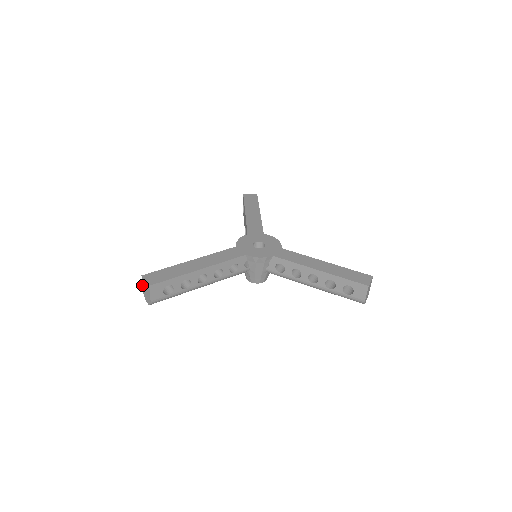
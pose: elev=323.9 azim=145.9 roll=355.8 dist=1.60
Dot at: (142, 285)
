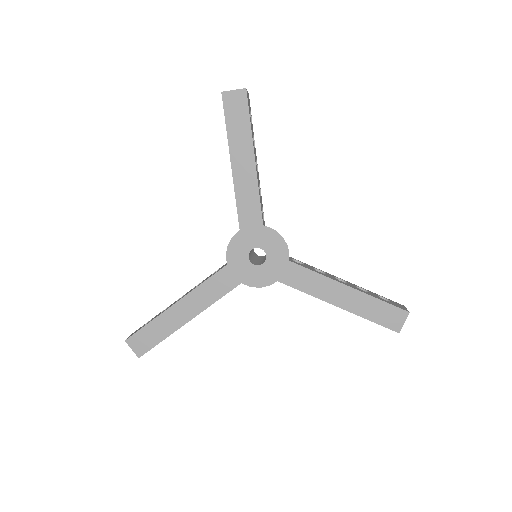
Dot at: (129, 336)
